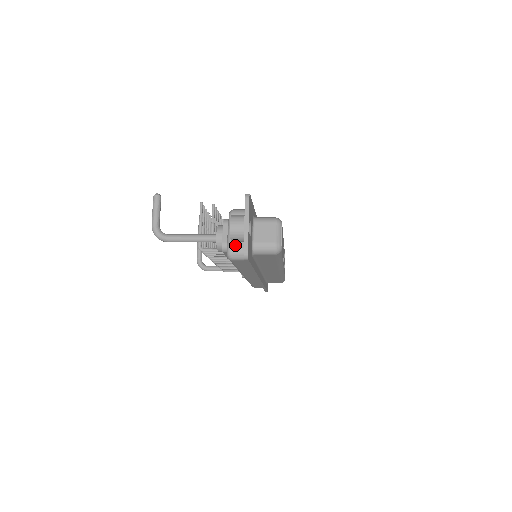
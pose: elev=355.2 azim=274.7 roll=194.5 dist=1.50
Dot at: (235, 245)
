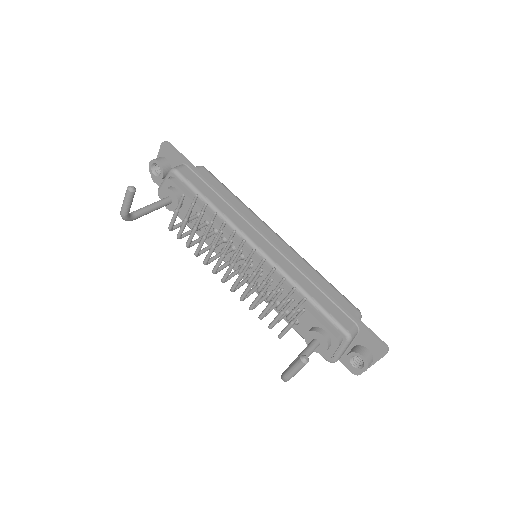
Dot at: occluded
